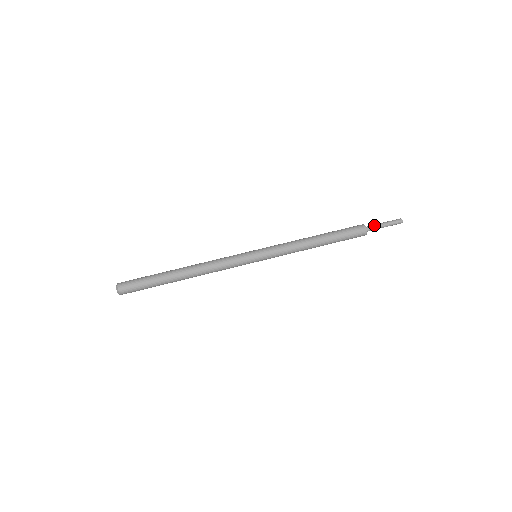
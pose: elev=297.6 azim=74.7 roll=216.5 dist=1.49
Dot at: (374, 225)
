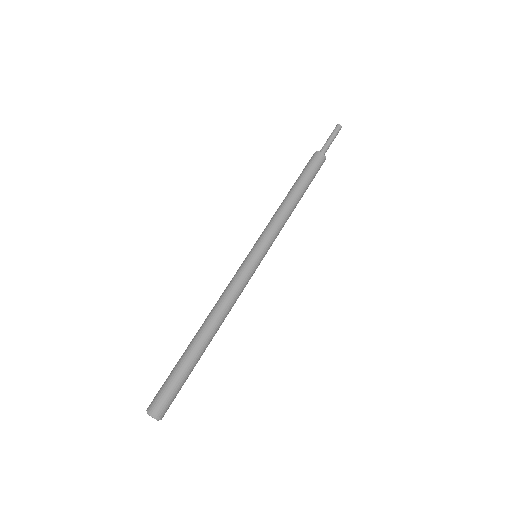
Dot at: (322, 147)
